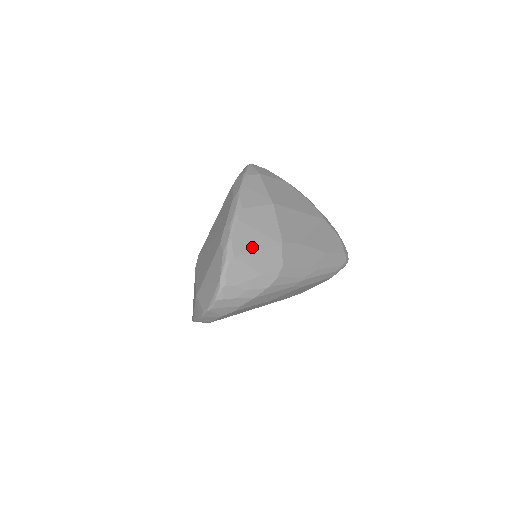
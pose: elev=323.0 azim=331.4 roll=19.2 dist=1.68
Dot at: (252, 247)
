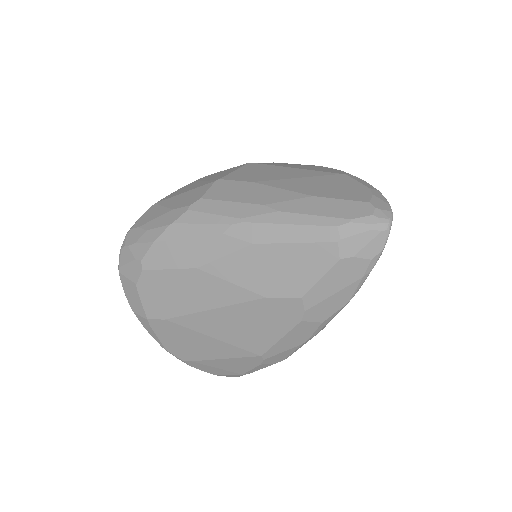
Dot at: (183, 192)
